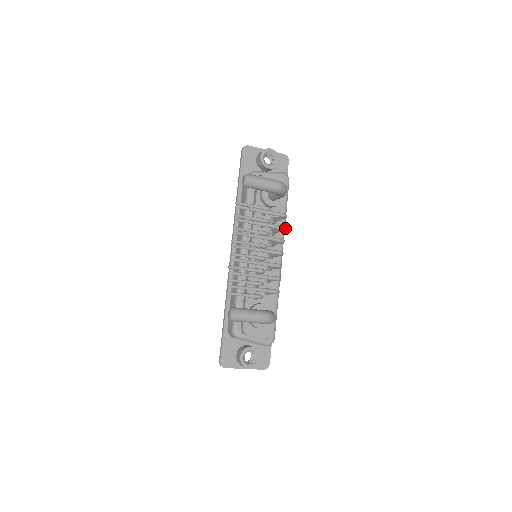
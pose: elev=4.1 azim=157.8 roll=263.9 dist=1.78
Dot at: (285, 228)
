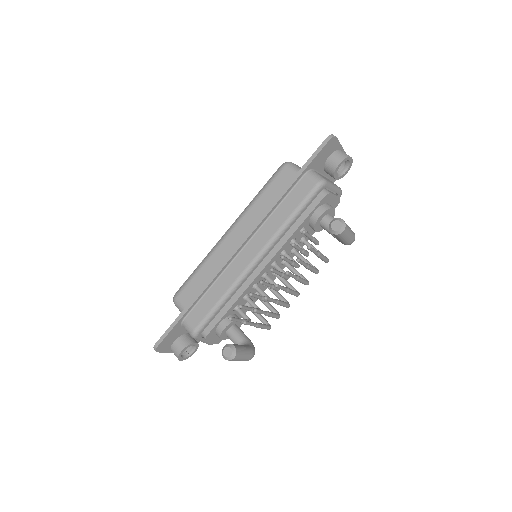
Dot at: (318, 272)
